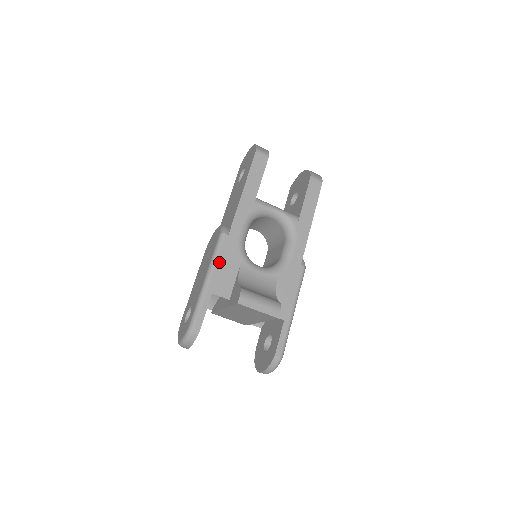
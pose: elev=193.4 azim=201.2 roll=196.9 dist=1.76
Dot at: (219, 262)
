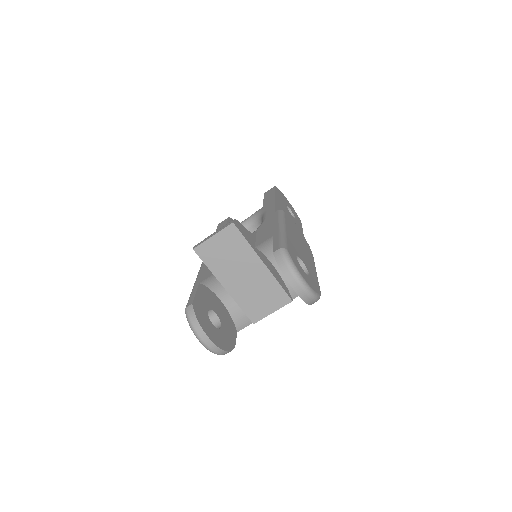
Dot at: (202, 270)
